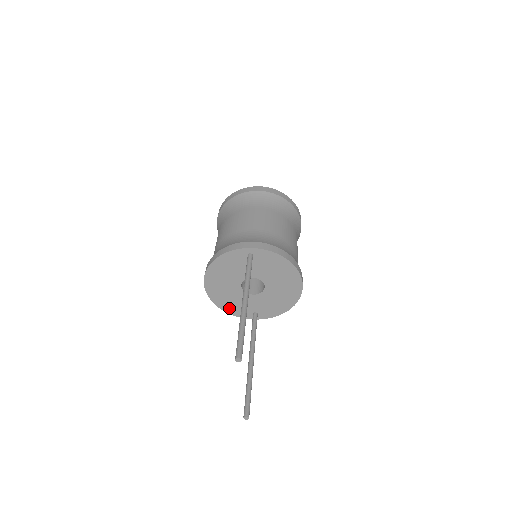
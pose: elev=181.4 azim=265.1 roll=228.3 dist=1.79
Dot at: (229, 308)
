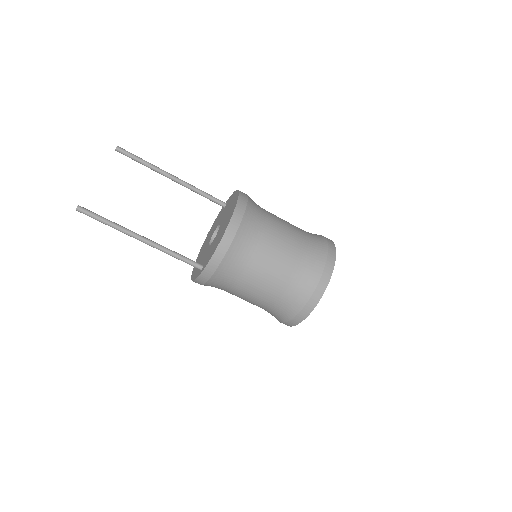
Dot at: occluded
